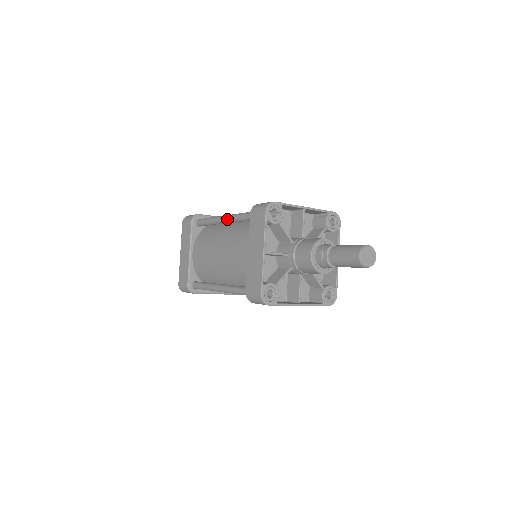
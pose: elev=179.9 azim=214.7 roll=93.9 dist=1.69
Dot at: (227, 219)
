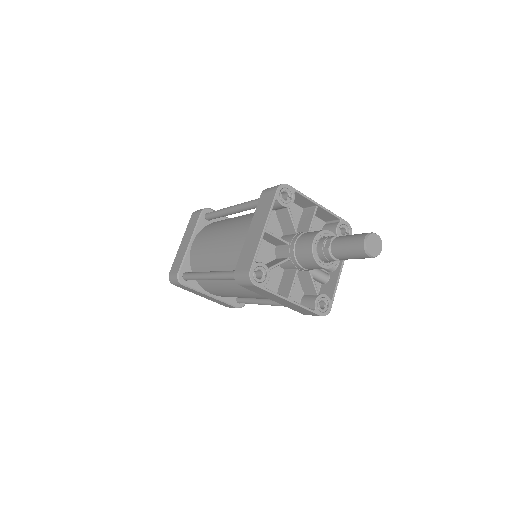
Dot at: (236, 207)
